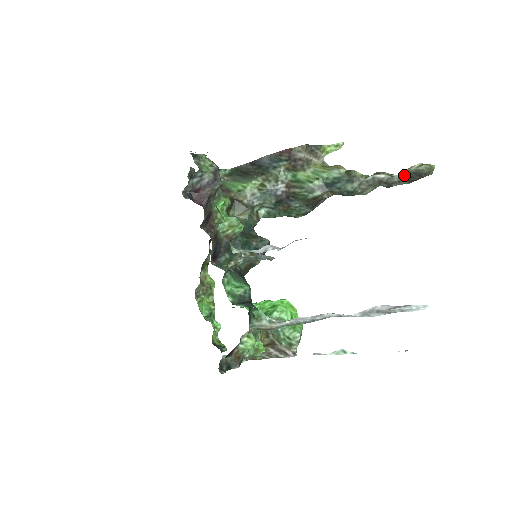
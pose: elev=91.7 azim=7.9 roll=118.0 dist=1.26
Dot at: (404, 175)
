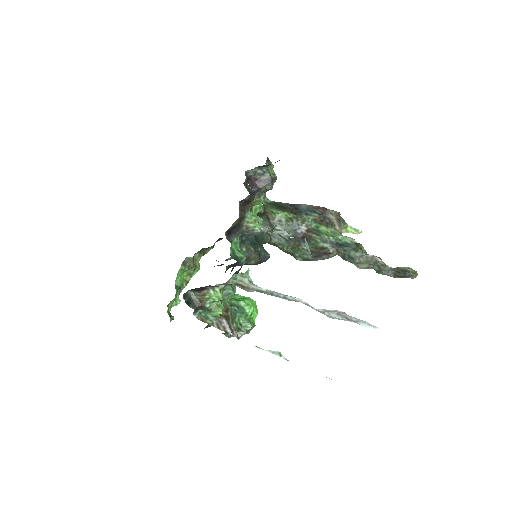
Dot at: (394, 269)
